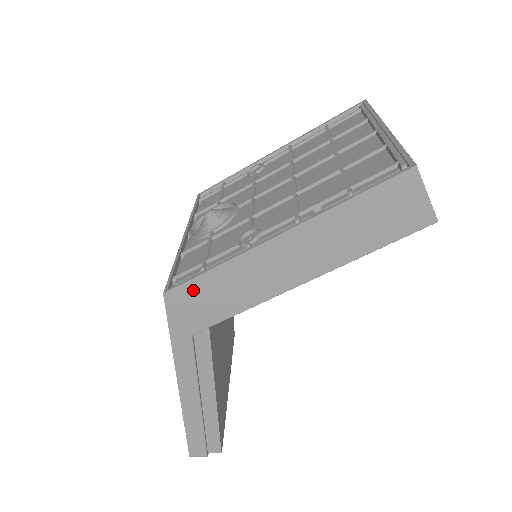
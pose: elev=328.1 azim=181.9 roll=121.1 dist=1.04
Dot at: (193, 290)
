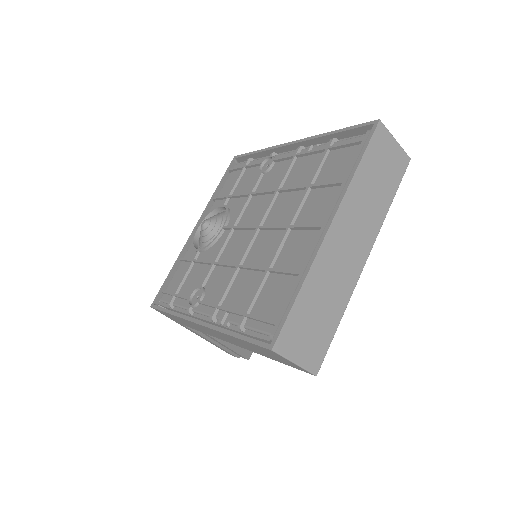
Dot at: (166, 314)
